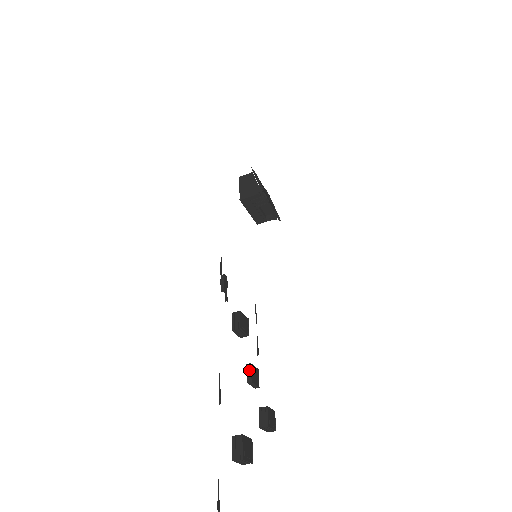
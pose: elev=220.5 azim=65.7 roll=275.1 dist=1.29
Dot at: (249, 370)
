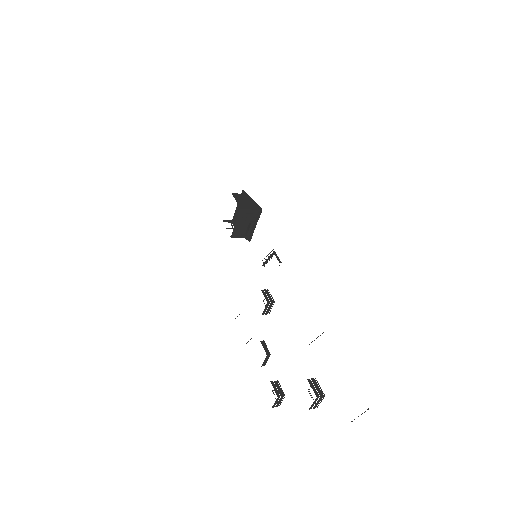
Dot at: (265, 345)
